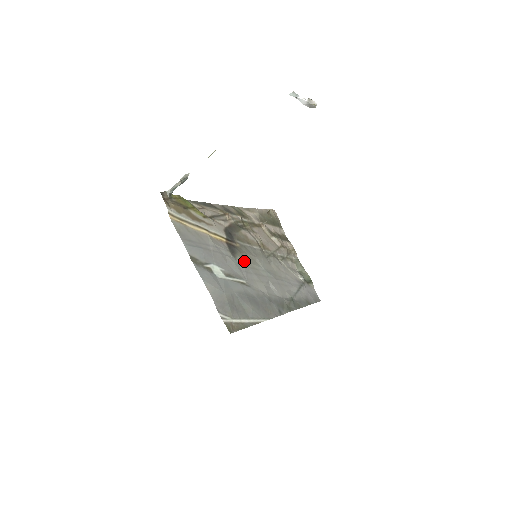
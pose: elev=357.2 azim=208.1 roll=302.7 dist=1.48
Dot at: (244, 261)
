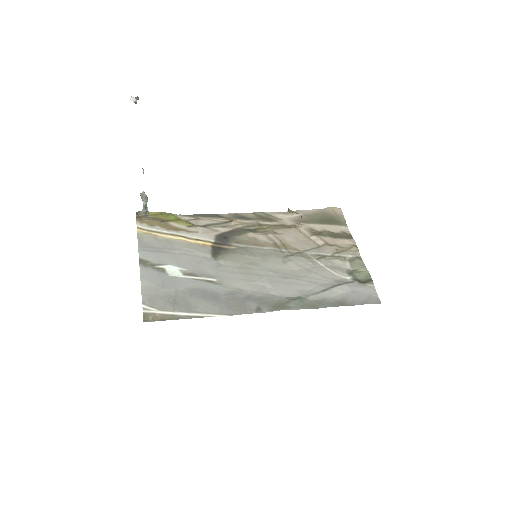
Dot at: (228, 261)
